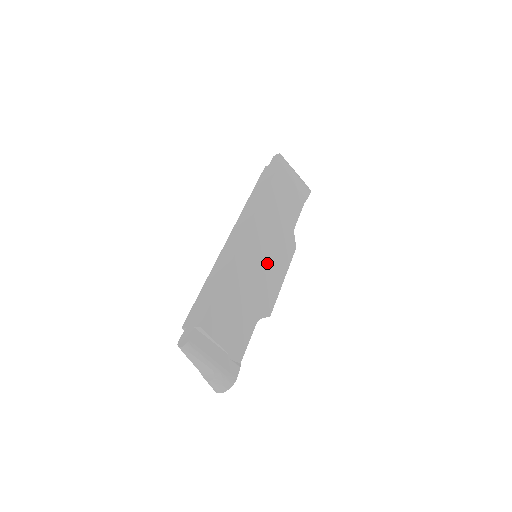
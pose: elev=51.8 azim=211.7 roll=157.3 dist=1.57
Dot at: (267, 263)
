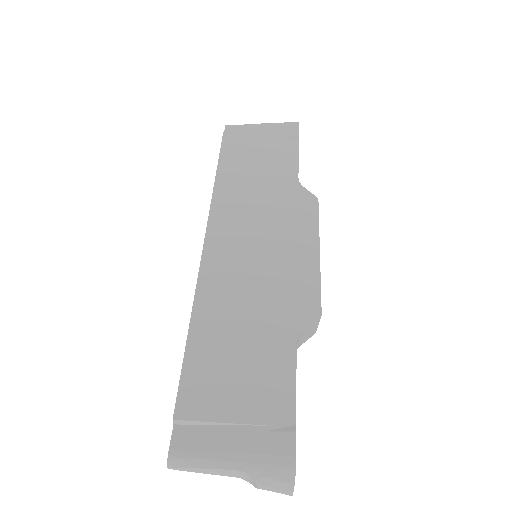
Dot at: (269, 252)
